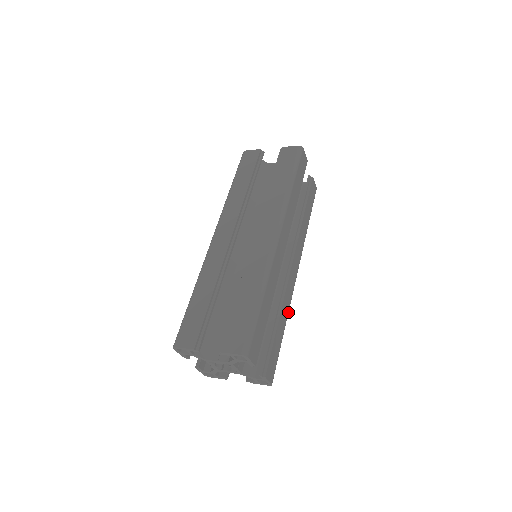
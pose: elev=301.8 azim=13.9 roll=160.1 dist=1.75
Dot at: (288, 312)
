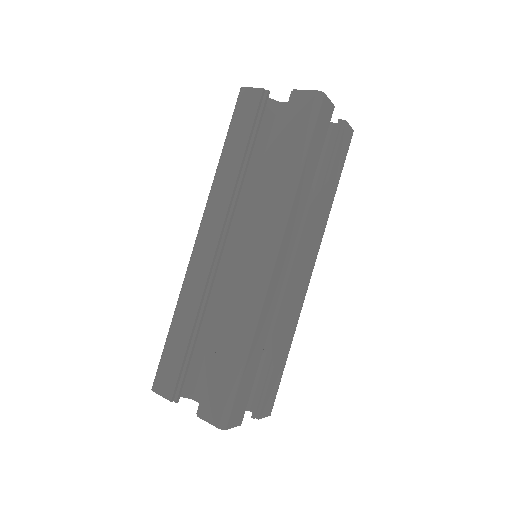
Dot at: (296, 326)
